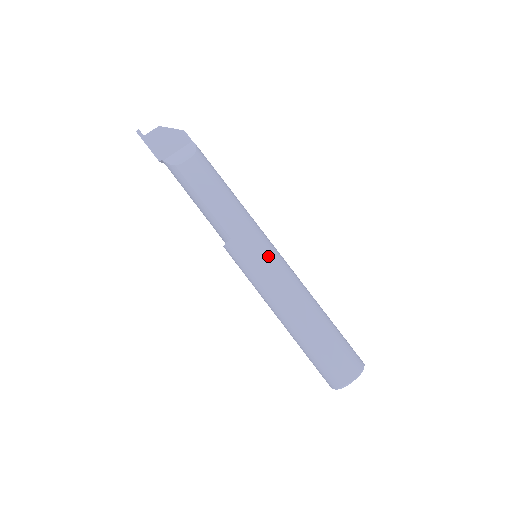
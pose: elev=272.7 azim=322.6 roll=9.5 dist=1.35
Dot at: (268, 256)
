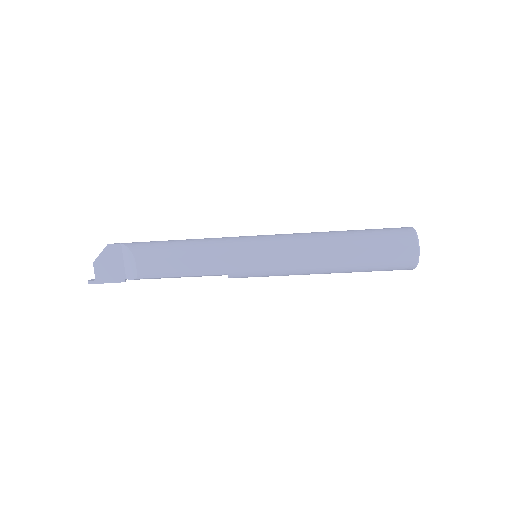
Dot at: (262, 255)
